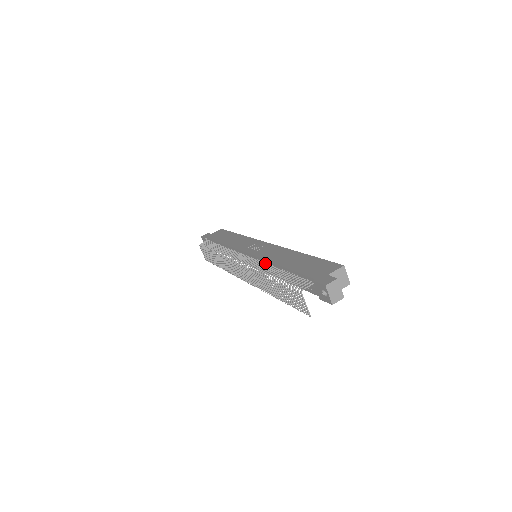
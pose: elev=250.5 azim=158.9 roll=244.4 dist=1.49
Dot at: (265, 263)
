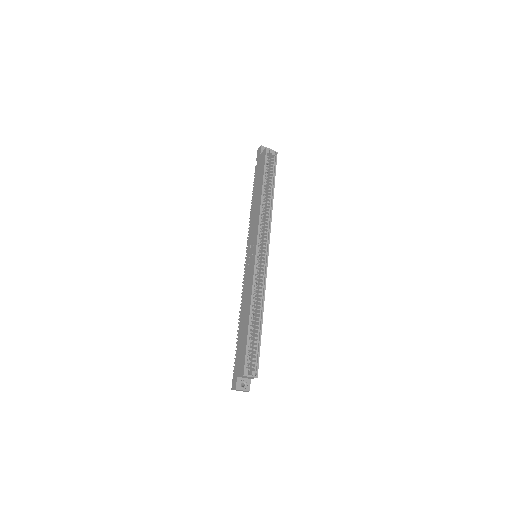
Dot at: occluded
